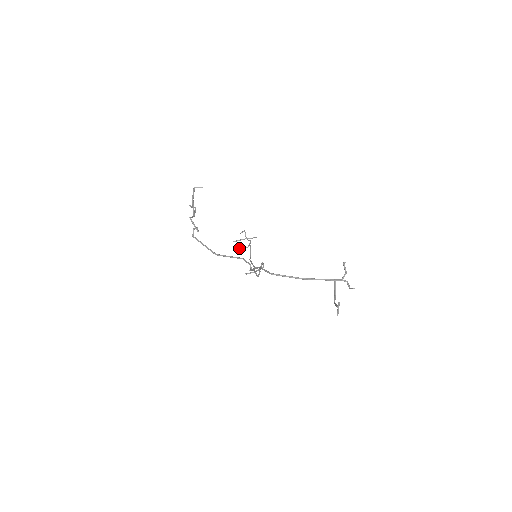
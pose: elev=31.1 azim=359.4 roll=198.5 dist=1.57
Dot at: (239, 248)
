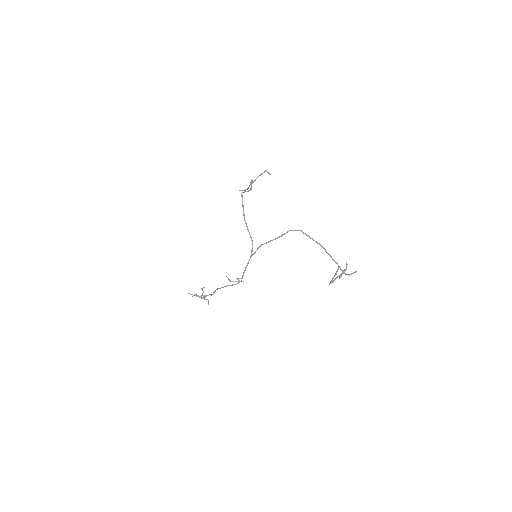
Dot at: (196, 294)
